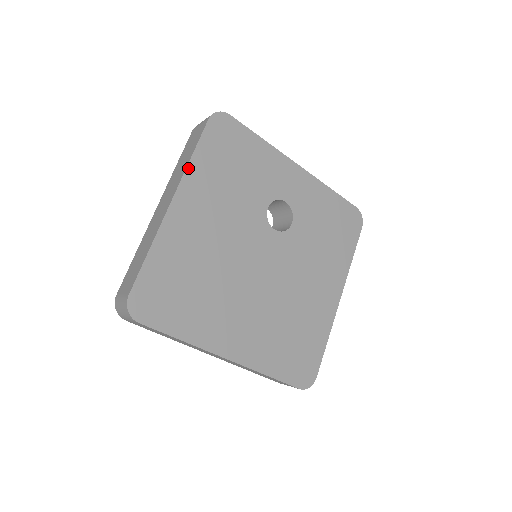
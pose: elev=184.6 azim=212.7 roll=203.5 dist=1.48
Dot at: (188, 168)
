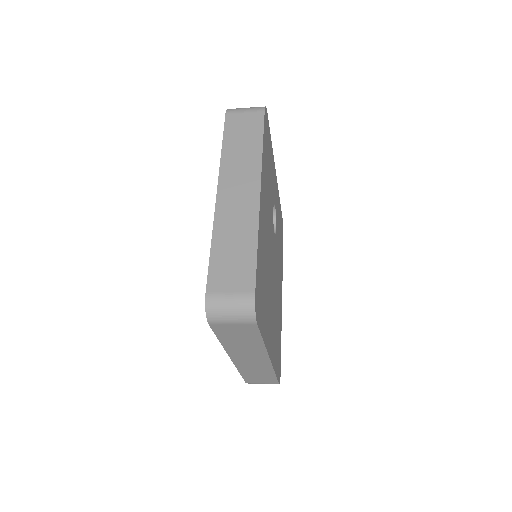
Dot at: (262, 158)
